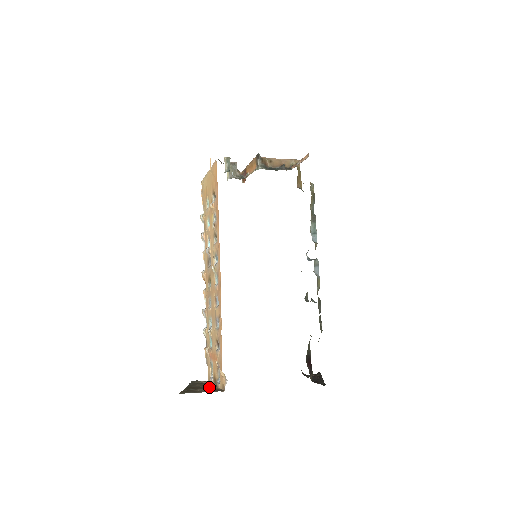
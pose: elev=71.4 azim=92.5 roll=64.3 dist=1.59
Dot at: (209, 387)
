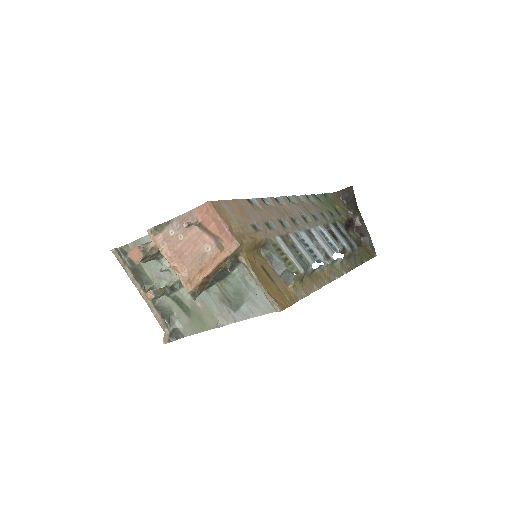
Dot at: occluded
